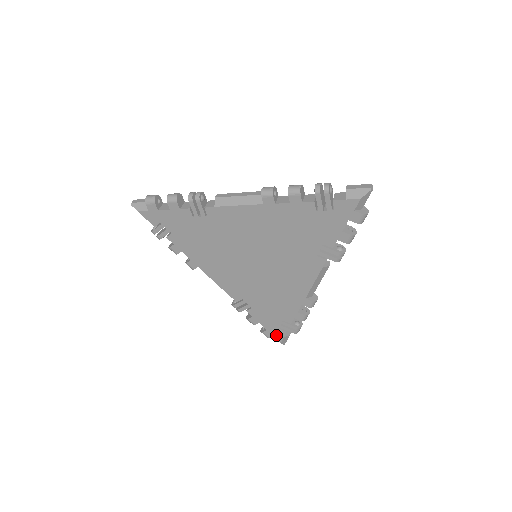
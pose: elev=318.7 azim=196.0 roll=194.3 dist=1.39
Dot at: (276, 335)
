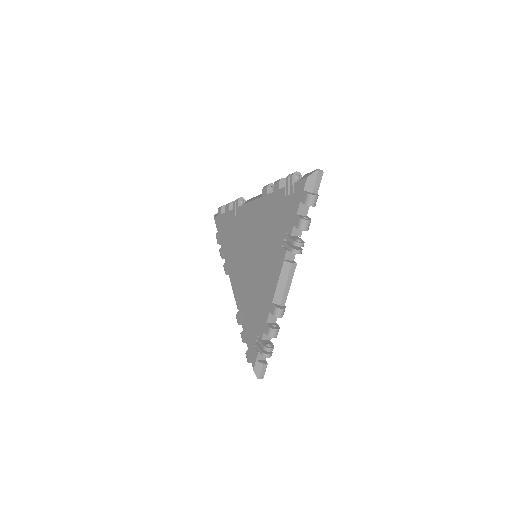
Dot at: (252, 357)
